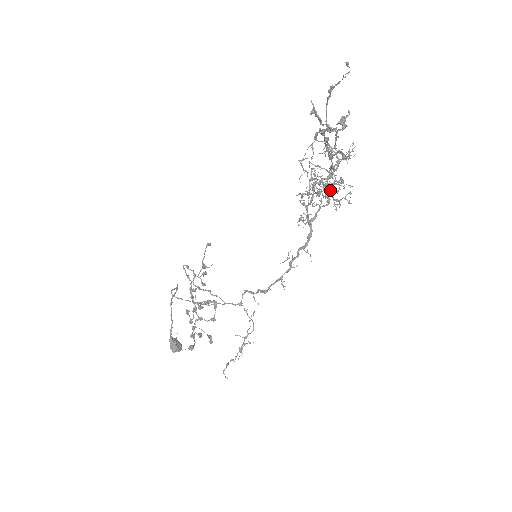
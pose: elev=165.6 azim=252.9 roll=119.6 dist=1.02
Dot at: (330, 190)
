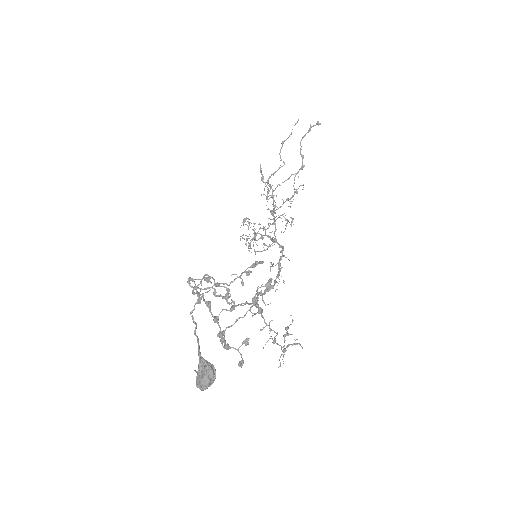
Dot at: occluded
